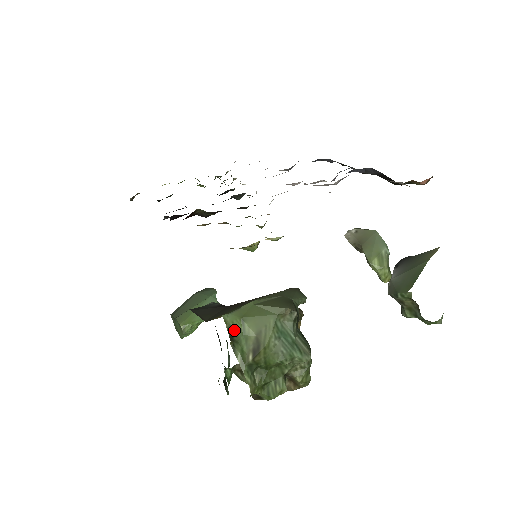
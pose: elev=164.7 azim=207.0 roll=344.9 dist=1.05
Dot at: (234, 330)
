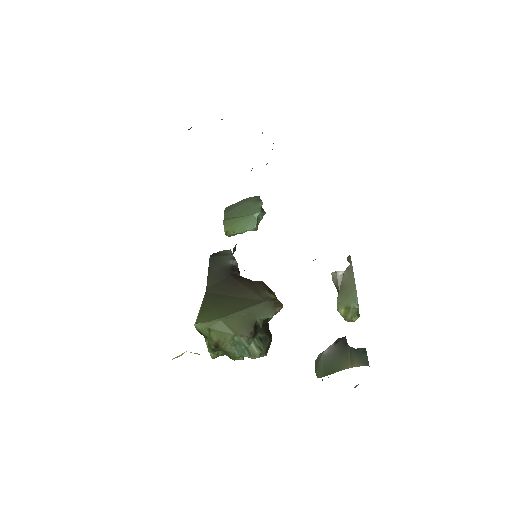
Dot at: (202, 333)
